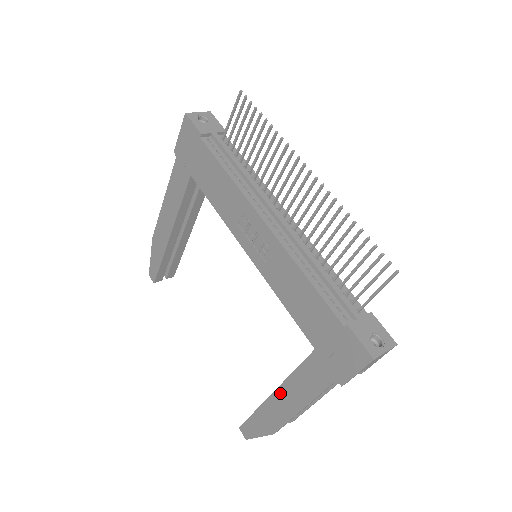
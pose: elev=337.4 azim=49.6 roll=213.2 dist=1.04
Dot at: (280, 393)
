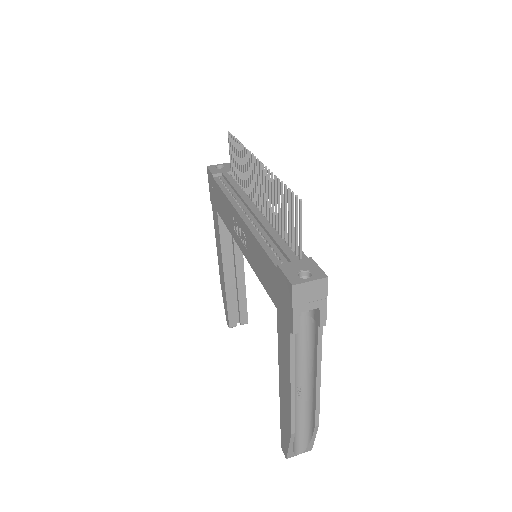
Dot at: (281, 378)
